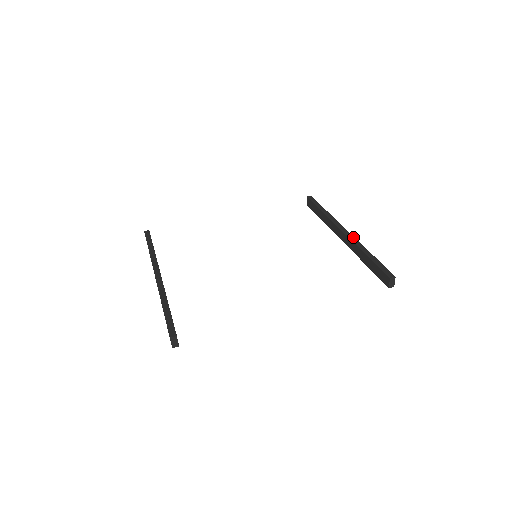
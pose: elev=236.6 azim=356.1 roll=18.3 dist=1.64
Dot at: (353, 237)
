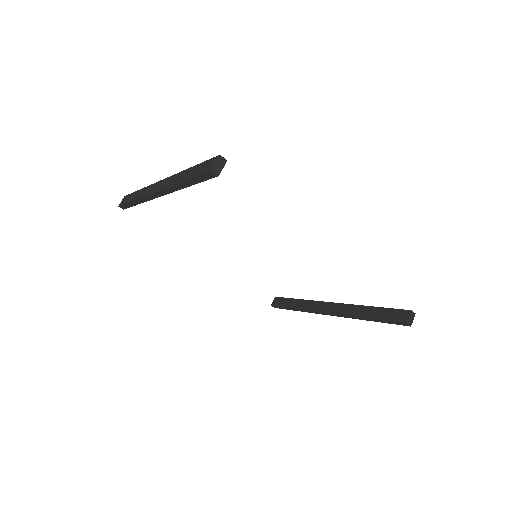
Dot at: occluded
